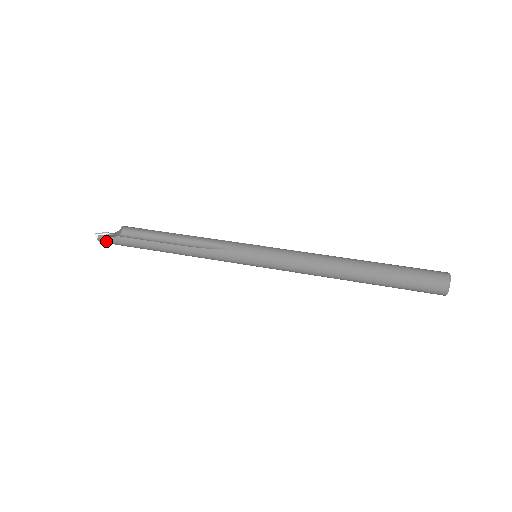
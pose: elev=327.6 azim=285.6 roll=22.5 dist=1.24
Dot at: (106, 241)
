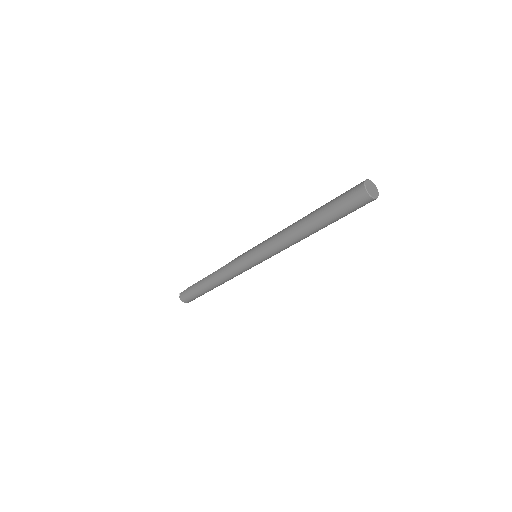
Dot at: (183, 296)
